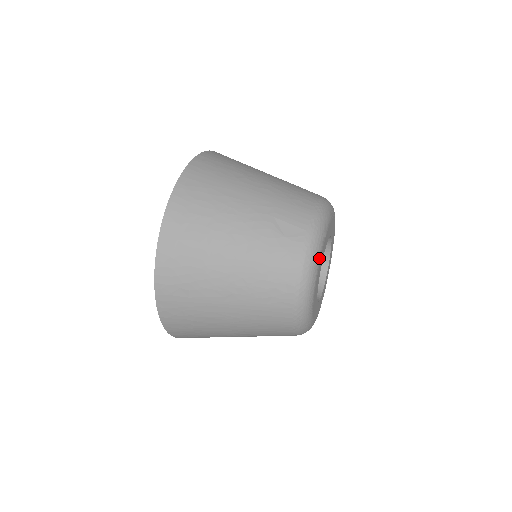
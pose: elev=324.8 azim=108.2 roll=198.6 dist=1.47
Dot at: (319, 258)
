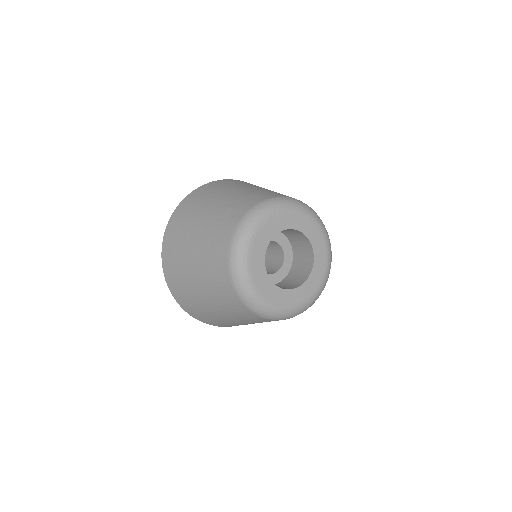
Dot at: (252, 235)
